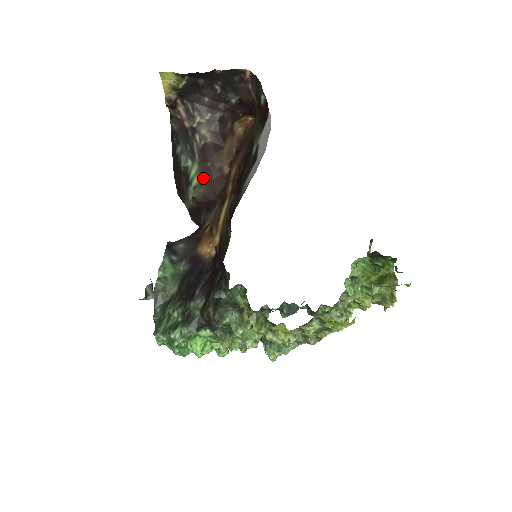
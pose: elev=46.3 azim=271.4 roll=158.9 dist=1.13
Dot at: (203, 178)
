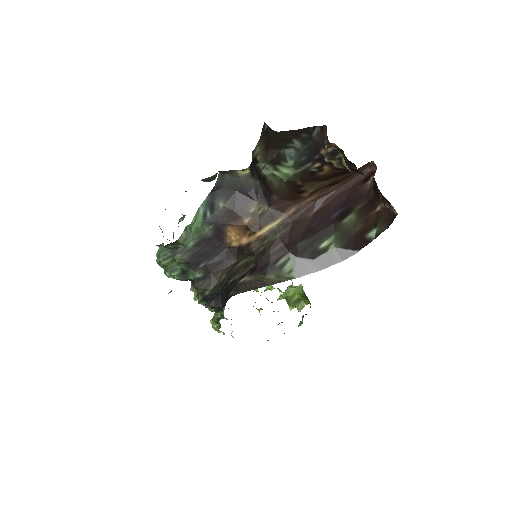
Dot at: (285, 183)
